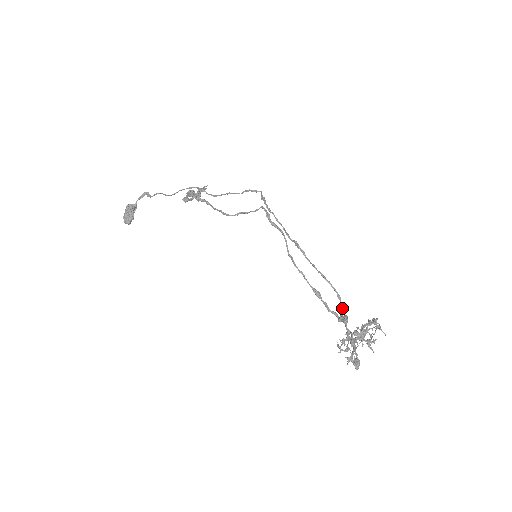
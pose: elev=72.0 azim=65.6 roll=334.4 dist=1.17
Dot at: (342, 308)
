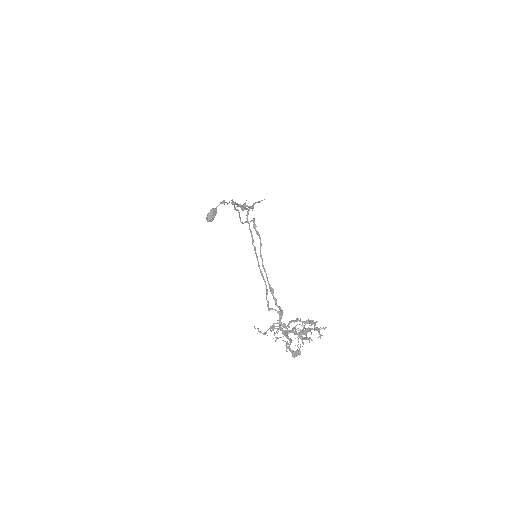
Dot at: (267, 301)
